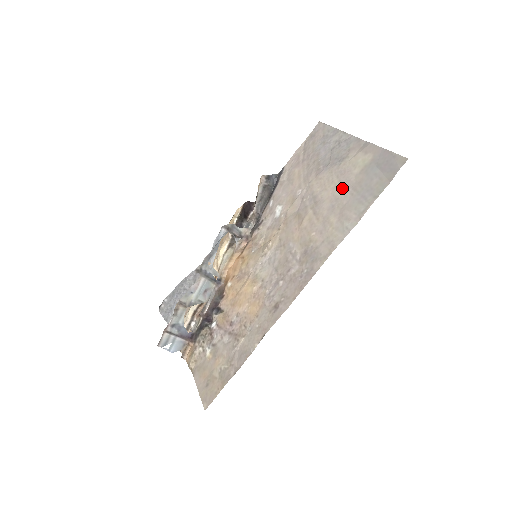
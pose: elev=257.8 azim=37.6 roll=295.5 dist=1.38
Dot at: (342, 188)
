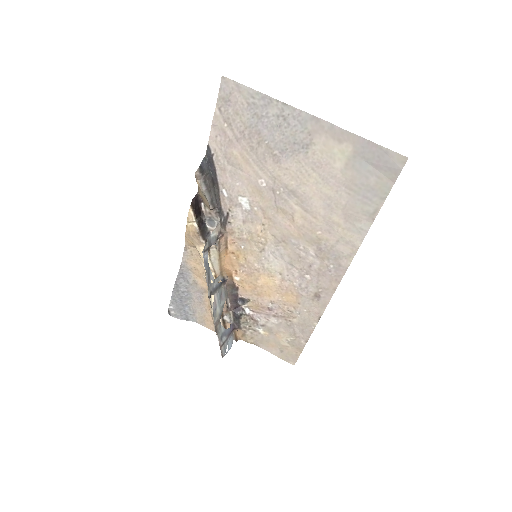
Dot at: (330, 186)
